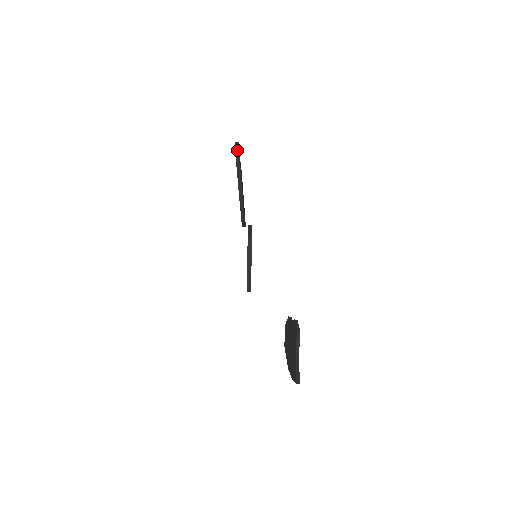
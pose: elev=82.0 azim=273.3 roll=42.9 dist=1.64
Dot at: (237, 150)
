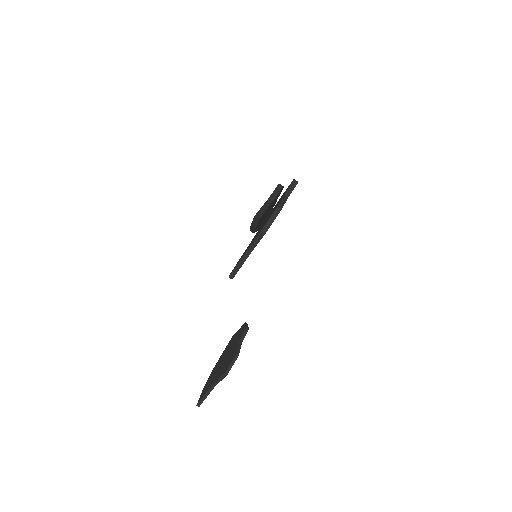
Dot at: (255, 221)
